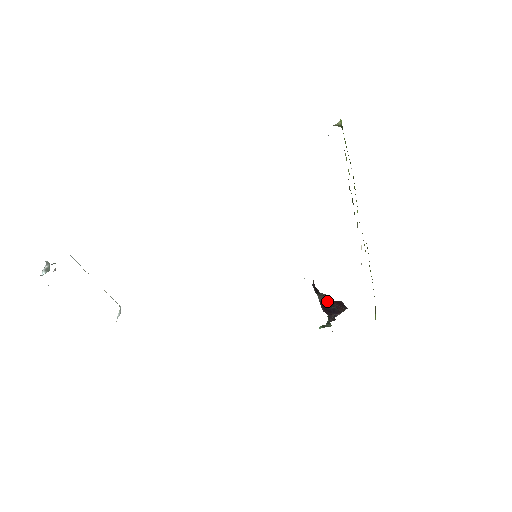
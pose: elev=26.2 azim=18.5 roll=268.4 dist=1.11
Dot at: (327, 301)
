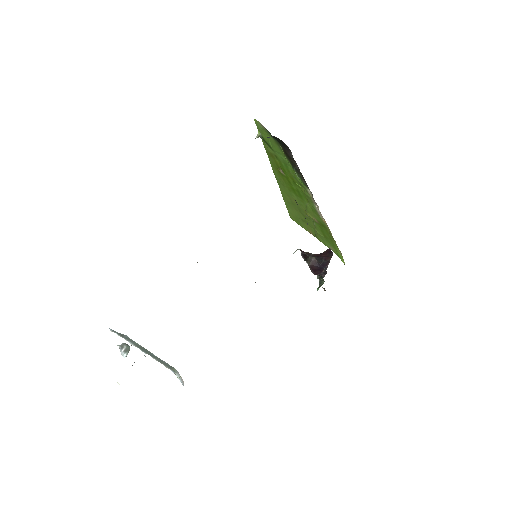
Dot at: (315, 262)
